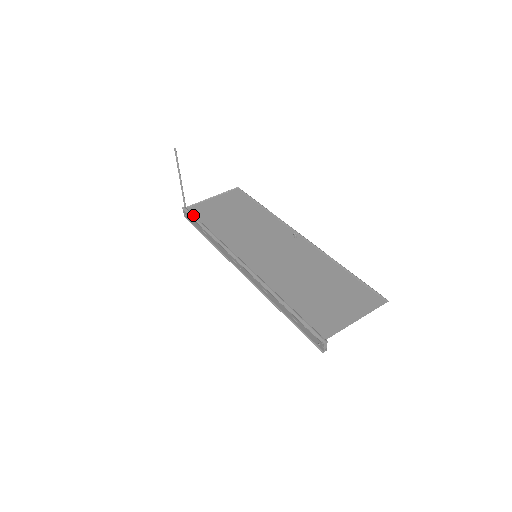
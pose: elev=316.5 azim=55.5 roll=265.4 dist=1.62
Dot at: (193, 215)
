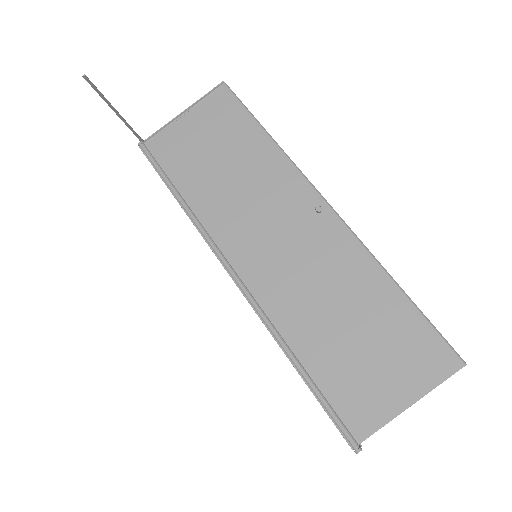
Dot at: (155, 163)
